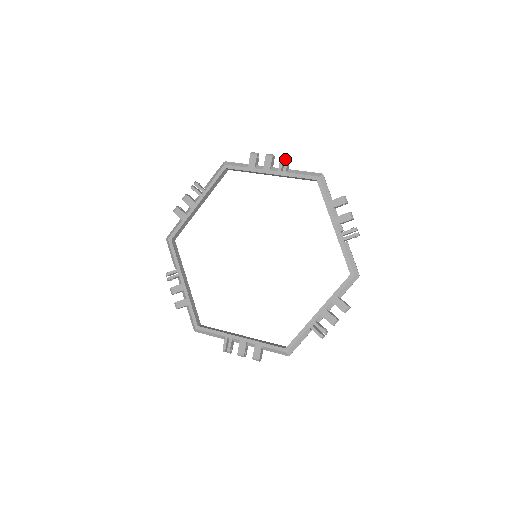
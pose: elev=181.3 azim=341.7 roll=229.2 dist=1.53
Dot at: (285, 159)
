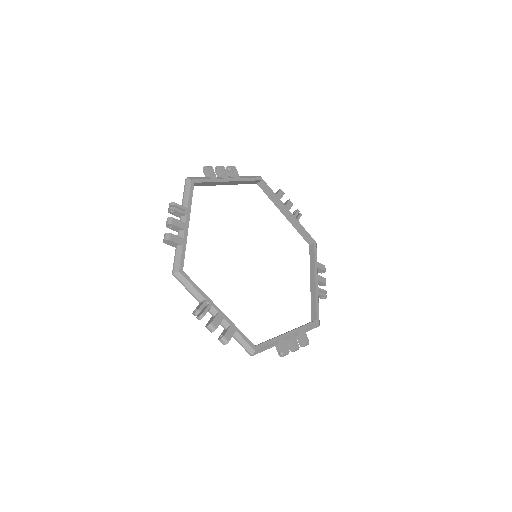
Dot at: occluded
